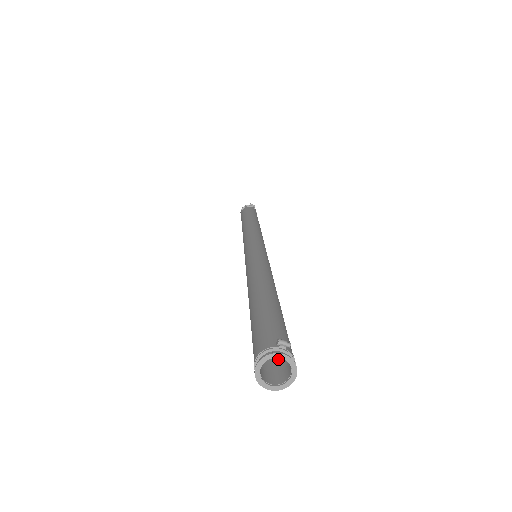
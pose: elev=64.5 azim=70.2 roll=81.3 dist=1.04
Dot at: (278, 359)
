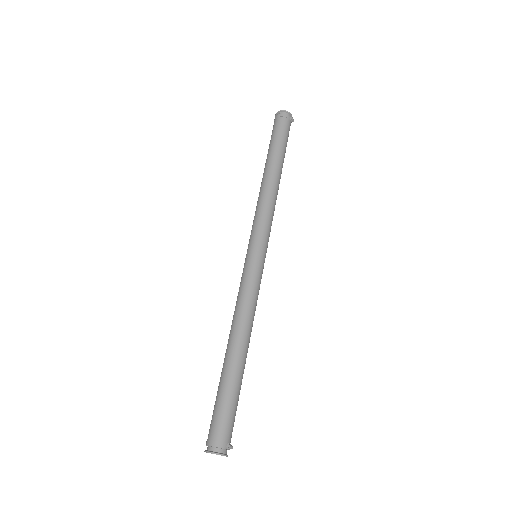
Dot at: occluded
